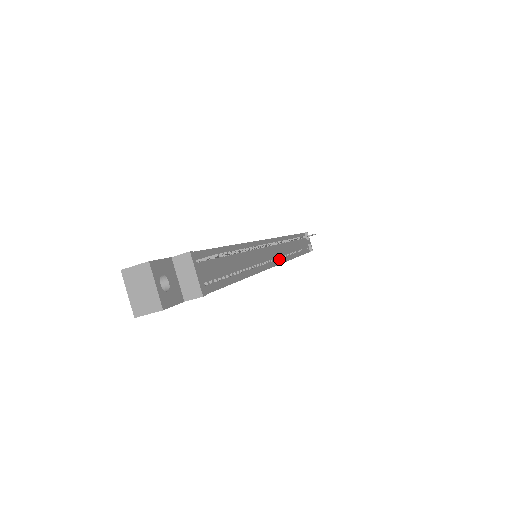
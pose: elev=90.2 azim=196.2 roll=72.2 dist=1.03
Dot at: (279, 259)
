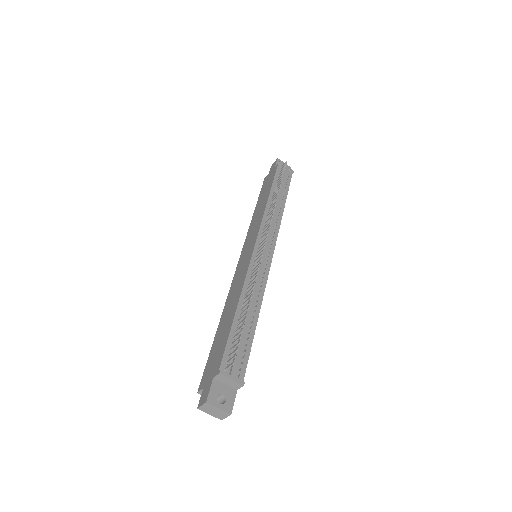
Dot at: (272, 244)
